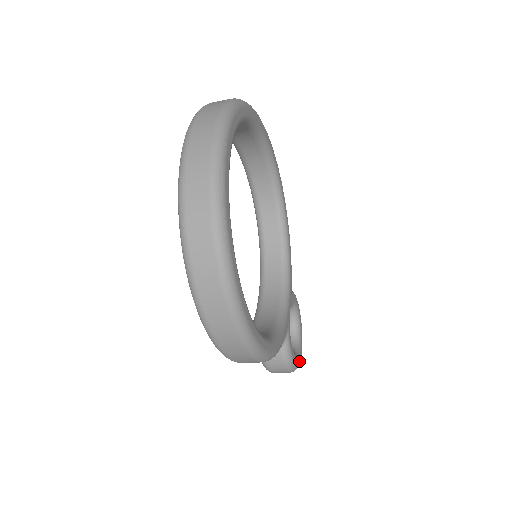
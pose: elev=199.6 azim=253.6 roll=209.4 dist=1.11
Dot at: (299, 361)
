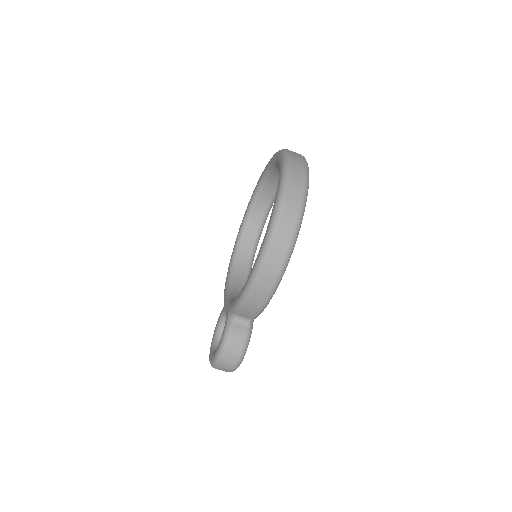
Dot at: occluded
